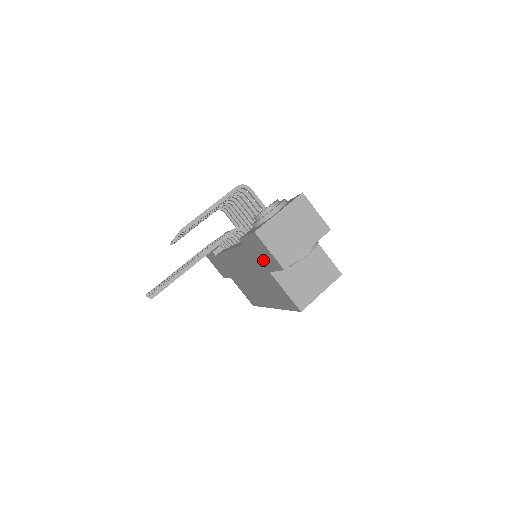
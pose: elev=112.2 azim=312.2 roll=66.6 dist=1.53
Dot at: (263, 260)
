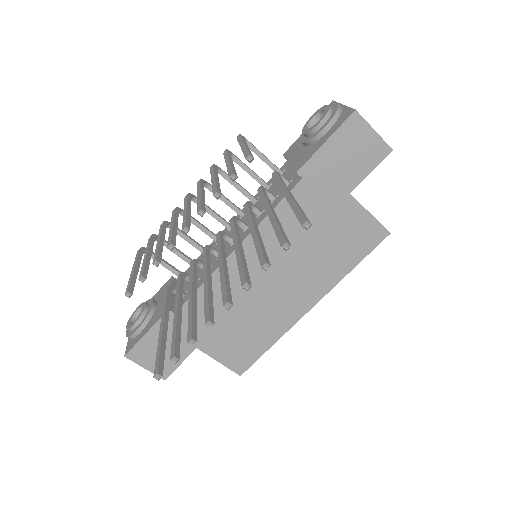
Dot at: (346, 172)
